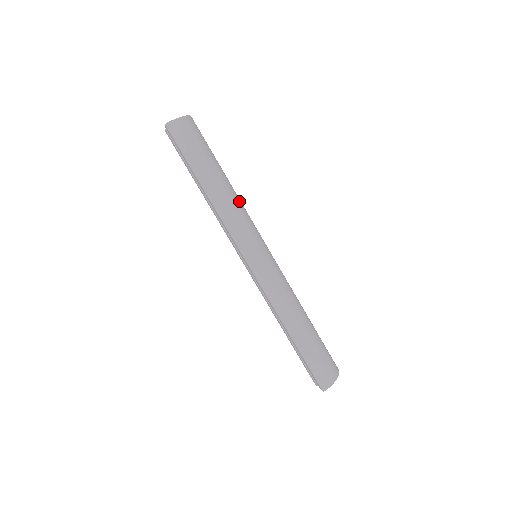
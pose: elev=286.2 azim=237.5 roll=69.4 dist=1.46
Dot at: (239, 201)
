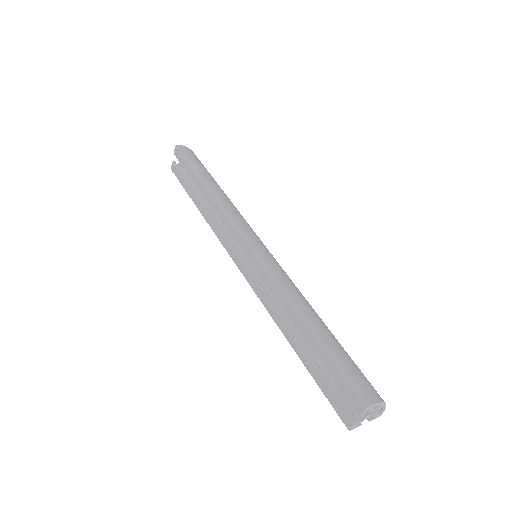
Dot at: occluded
